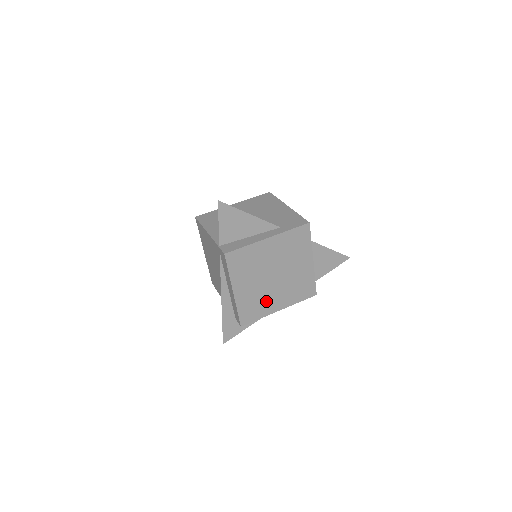
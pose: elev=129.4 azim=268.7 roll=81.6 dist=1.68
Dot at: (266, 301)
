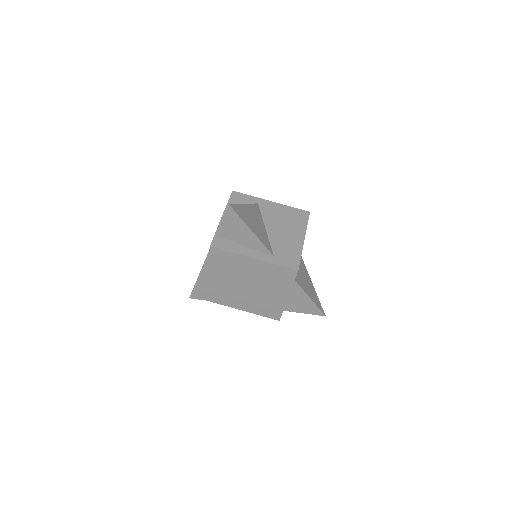
Dot at: (232, 297)
